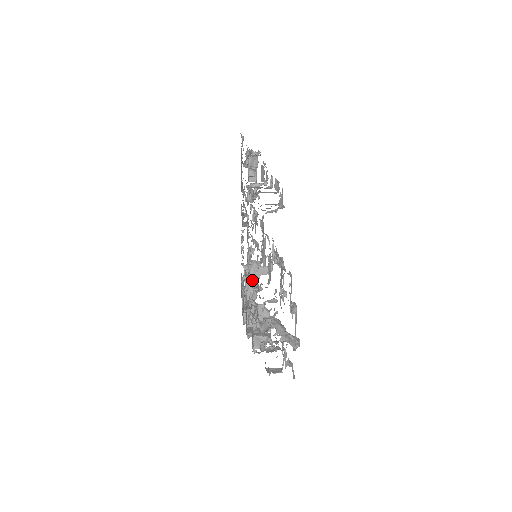
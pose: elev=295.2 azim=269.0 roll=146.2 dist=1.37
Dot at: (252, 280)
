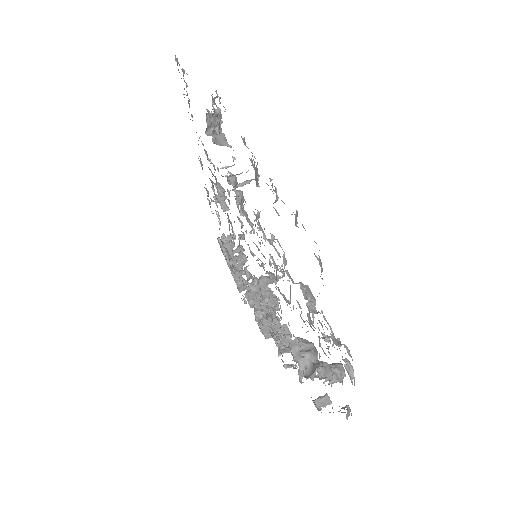
Dot at: (261, 289)
